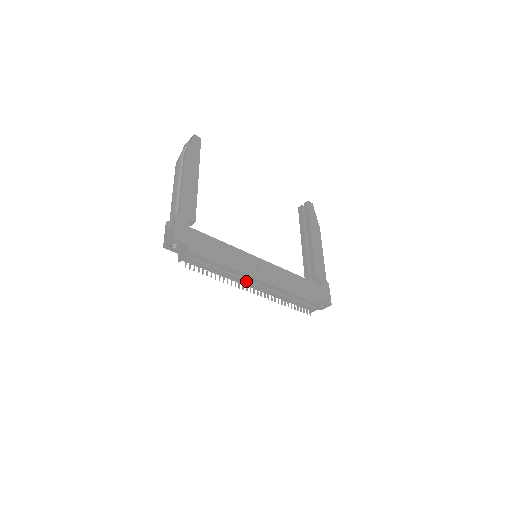
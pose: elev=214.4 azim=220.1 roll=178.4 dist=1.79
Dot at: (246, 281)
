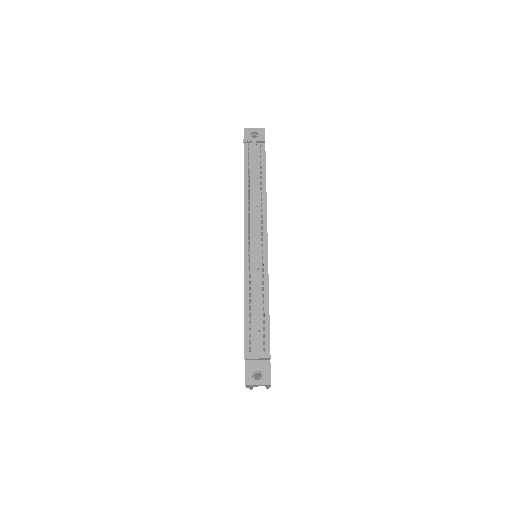
Dot at: (257, 220)
